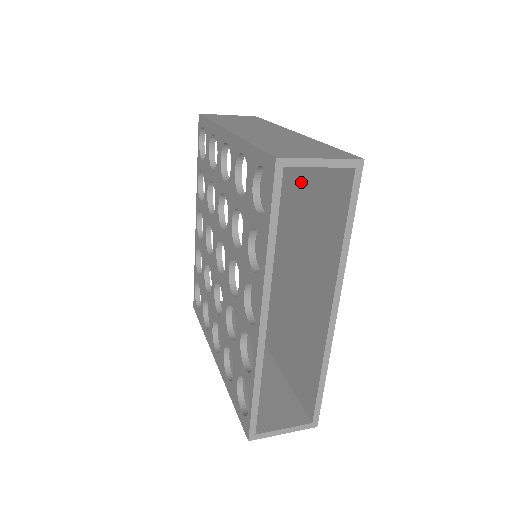
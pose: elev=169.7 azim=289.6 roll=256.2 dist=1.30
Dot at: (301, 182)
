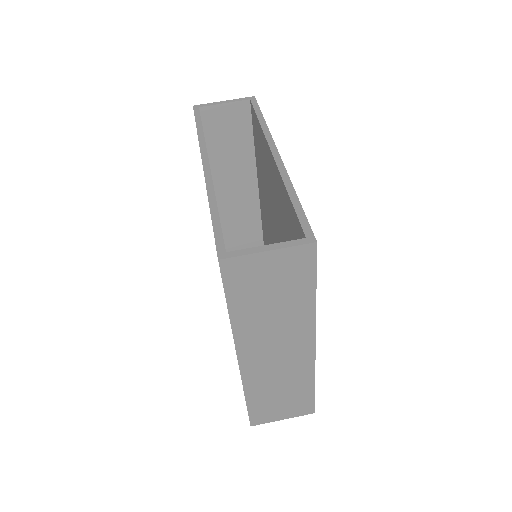
Dot at: occluded
